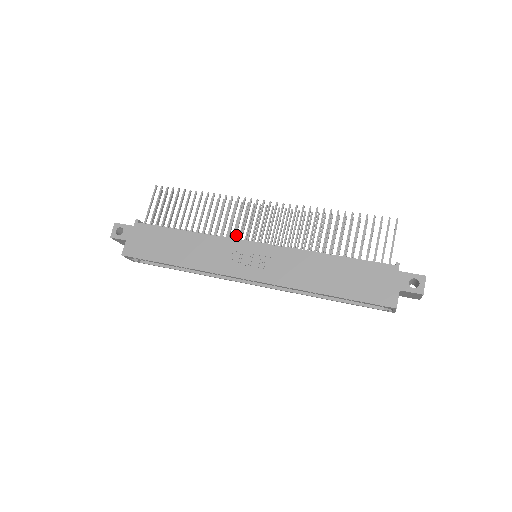
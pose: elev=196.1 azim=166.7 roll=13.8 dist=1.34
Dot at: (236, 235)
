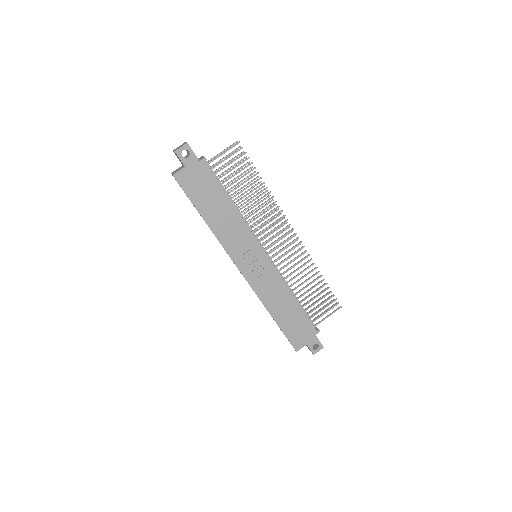
Dot at: (258, 234)
